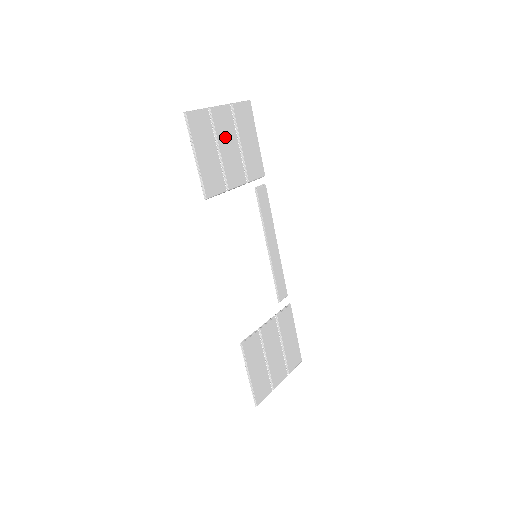
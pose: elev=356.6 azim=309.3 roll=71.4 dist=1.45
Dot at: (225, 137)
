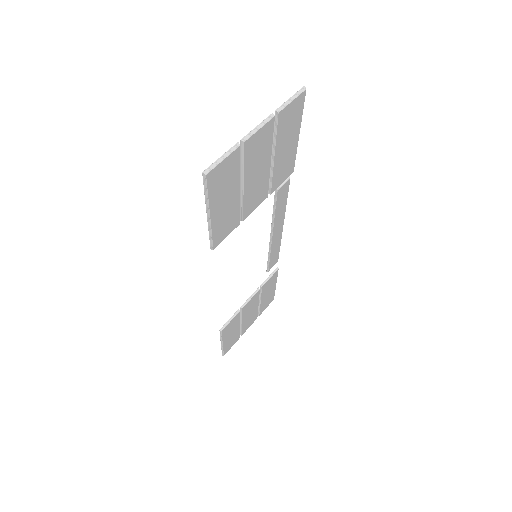
Dot at: (255, 164)
